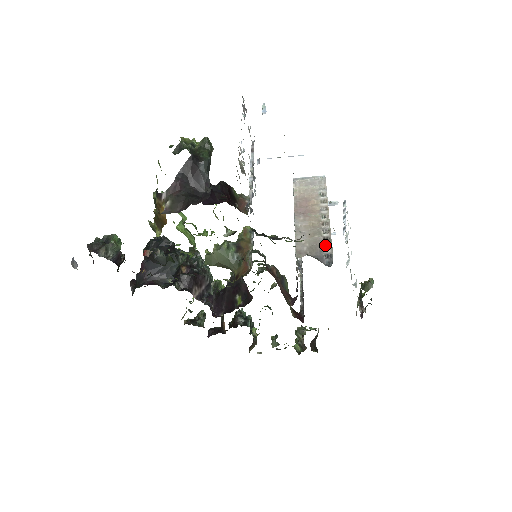
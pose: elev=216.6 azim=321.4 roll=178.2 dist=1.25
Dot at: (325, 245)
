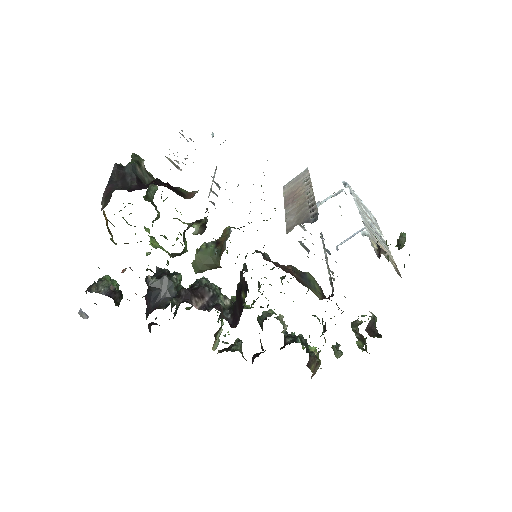
Dot at: (310, 210)
